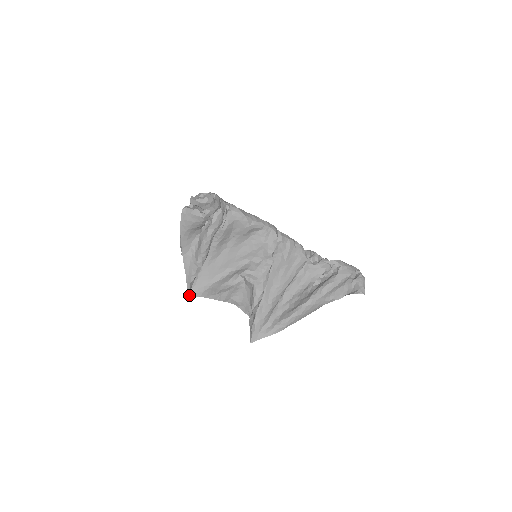
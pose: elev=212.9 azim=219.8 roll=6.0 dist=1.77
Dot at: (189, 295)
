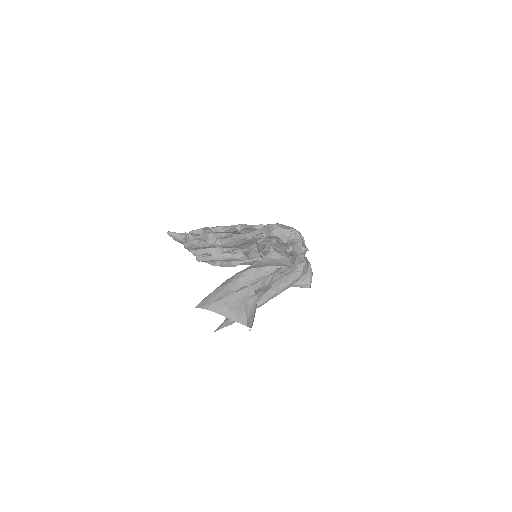
Dot at: (196, 307)
